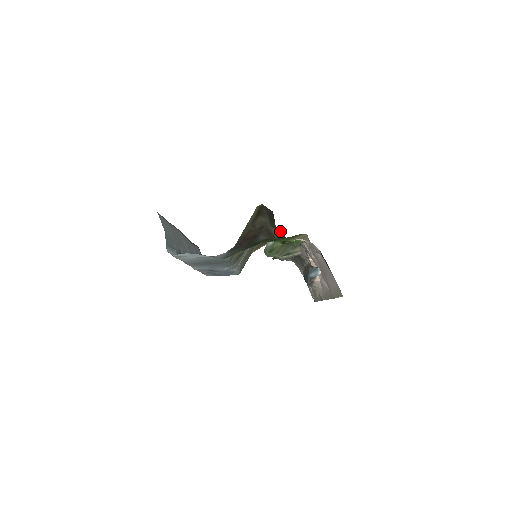
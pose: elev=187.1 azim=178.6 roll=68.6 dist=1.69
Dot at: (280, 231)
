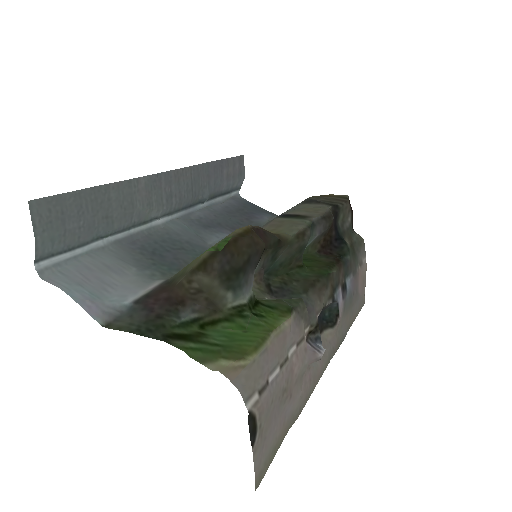
Dot at: (308, 237)
